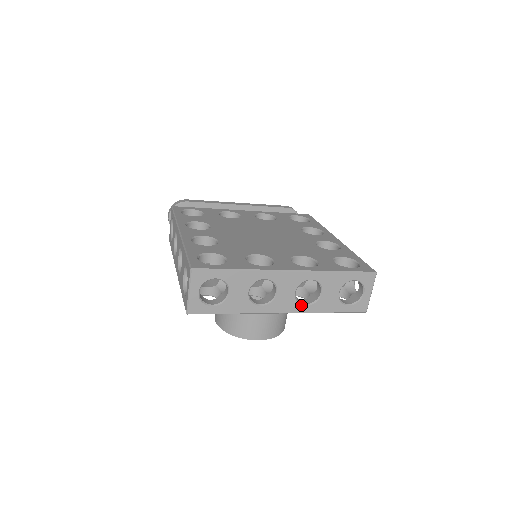
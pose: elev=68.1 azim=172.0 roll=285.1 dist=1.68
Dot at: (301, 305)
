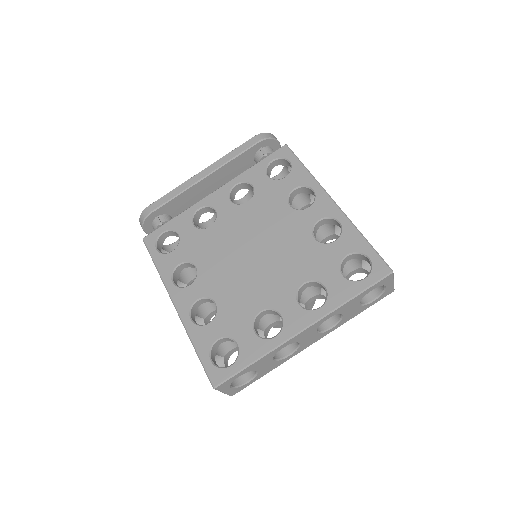
Dot at: (327, 331)
